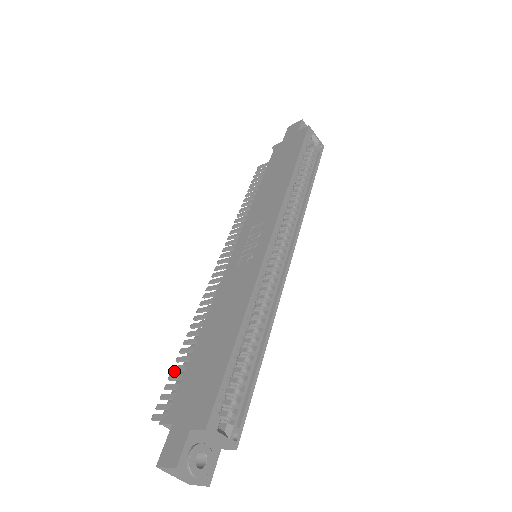
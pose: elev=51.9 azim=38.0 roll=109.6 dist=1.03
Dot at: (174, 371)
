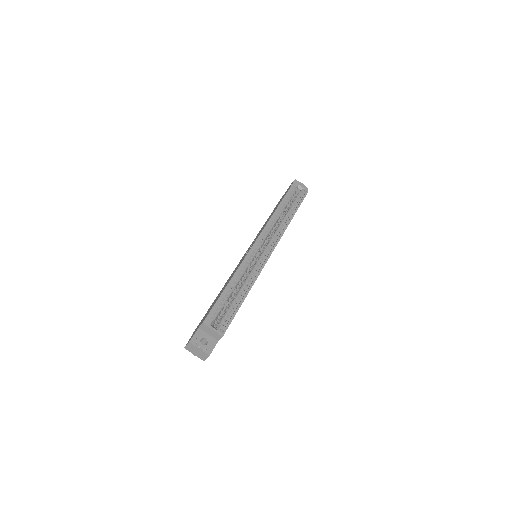
Dot at: occluded
